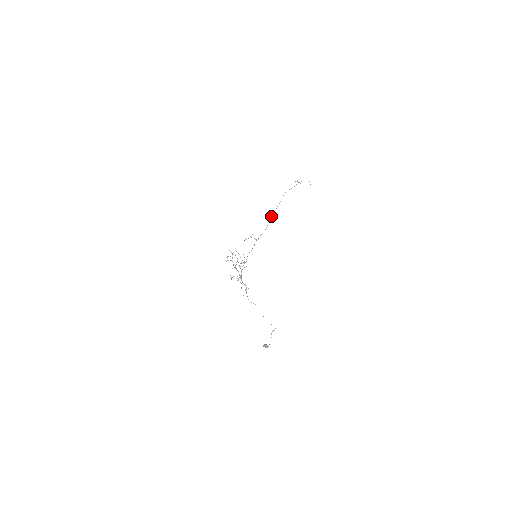
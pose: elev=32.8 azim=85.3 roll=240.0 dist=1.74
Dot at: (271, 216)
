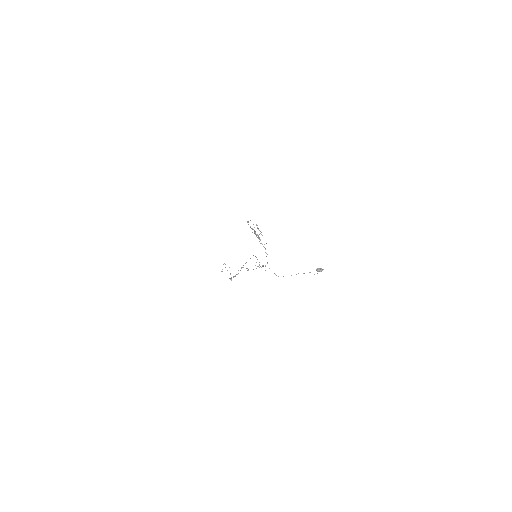
Dot at: occluded
